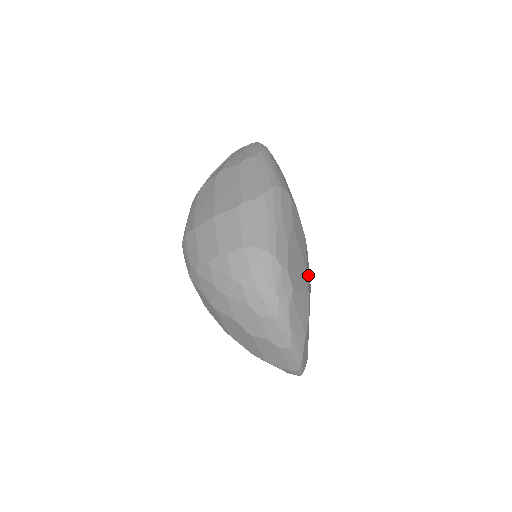
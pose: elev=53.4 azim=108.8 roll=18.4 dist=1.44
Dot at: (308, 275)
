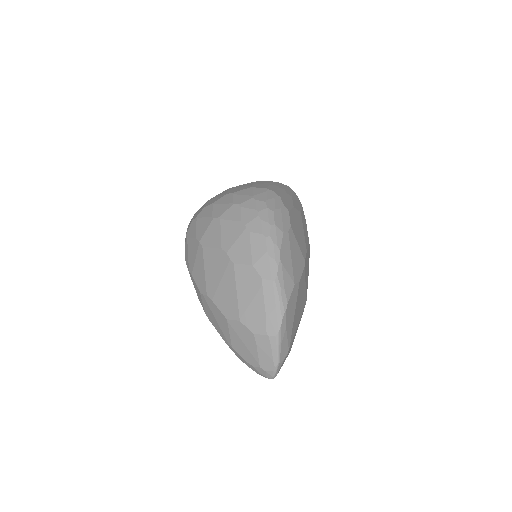
Dot at: occluded
